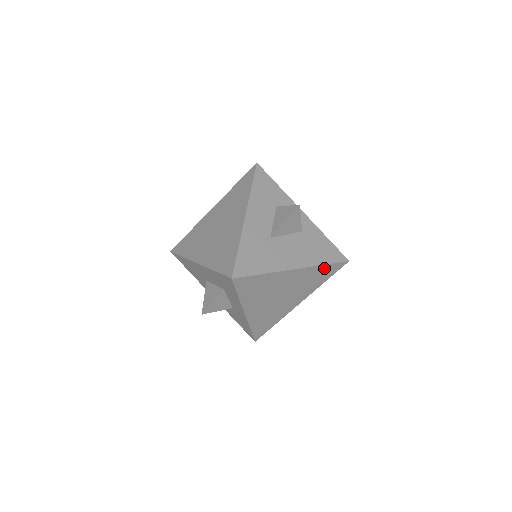
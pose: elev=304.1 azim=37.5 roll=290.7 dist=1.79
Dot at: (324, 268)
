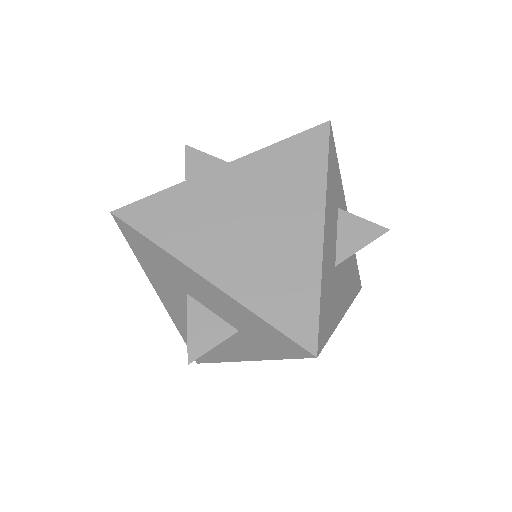
Dot at: occluded
